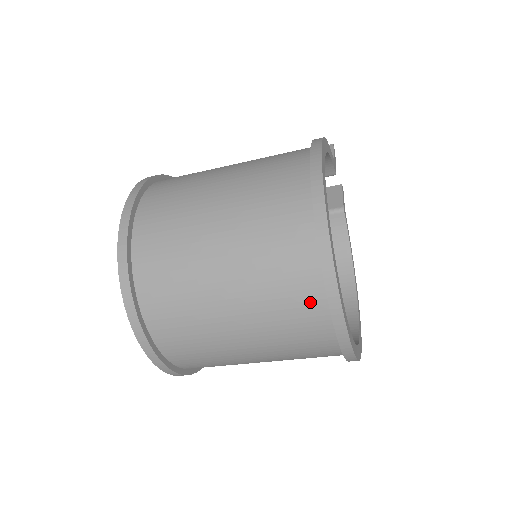
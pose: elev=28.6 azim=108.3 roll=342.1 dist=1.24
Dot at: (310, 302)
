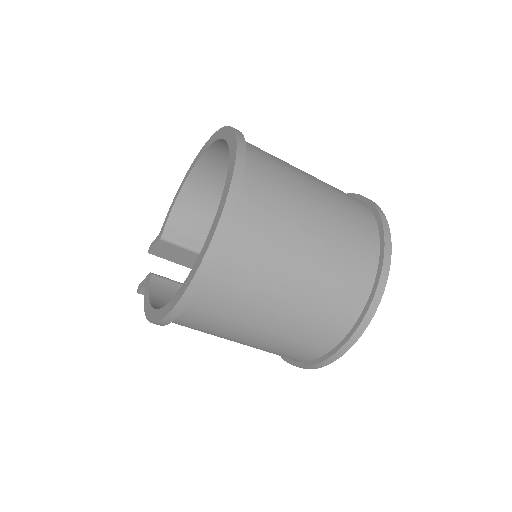
Dot at: (364, 212)
